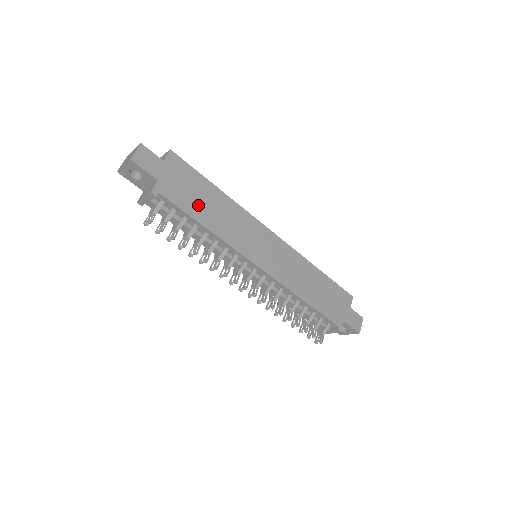
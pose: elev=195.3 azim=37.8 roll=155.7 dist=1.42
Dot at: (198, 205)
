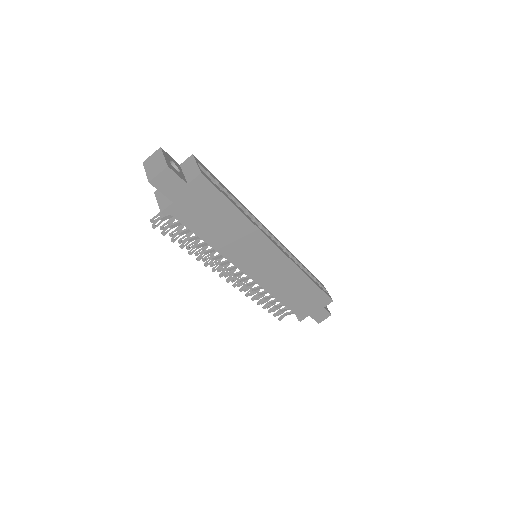
Dot at: (209, 225)
